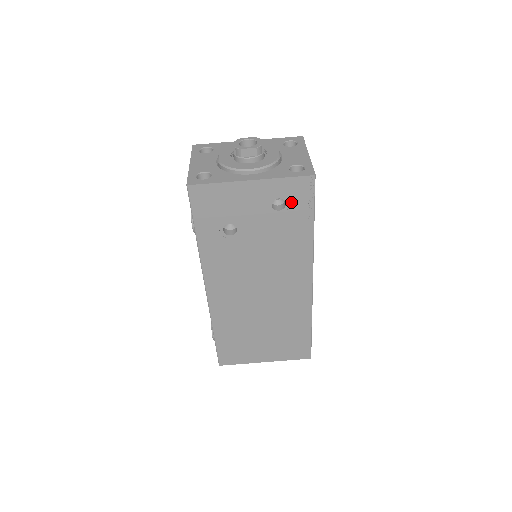
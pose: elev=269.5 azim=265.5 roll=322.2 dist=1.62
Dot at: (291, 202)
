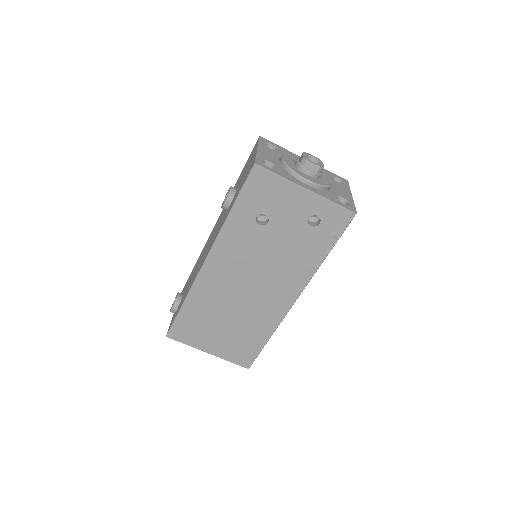
Dot at: (325, 224)
